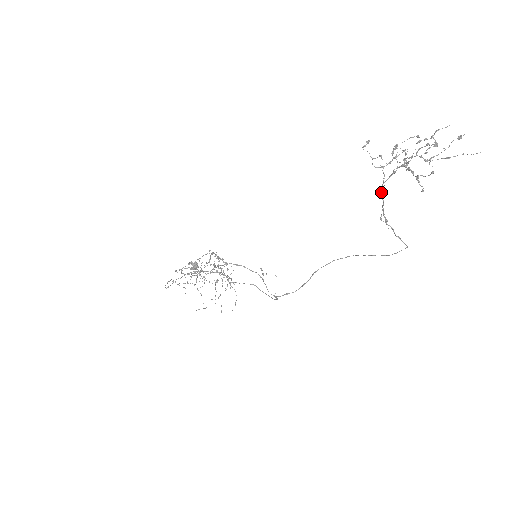
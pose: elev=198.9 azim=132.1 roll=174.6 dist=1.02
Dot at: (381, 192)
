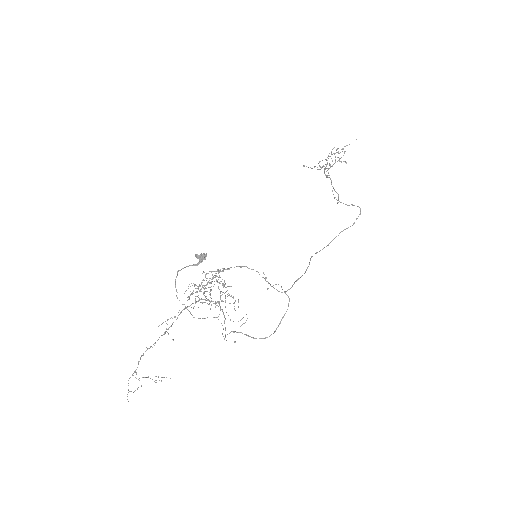
Dot at: (326, 175)
